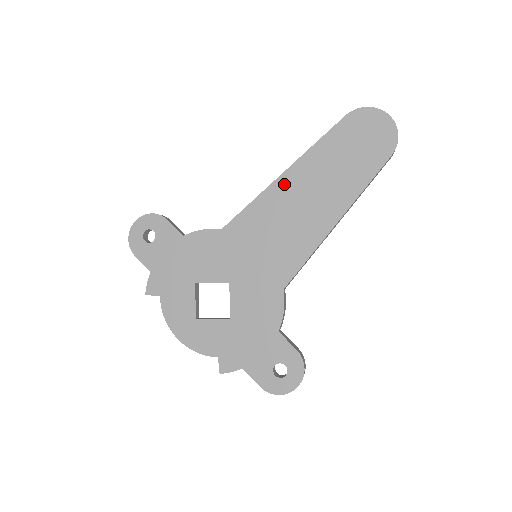
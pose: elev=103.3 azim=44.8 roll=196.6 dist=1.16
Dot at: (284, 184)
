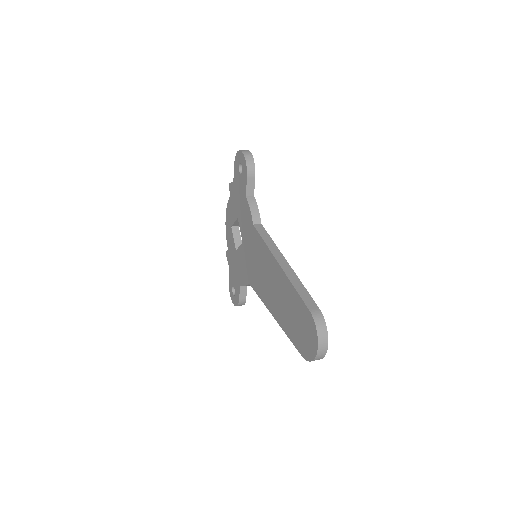
Dot at: (275, 266)
